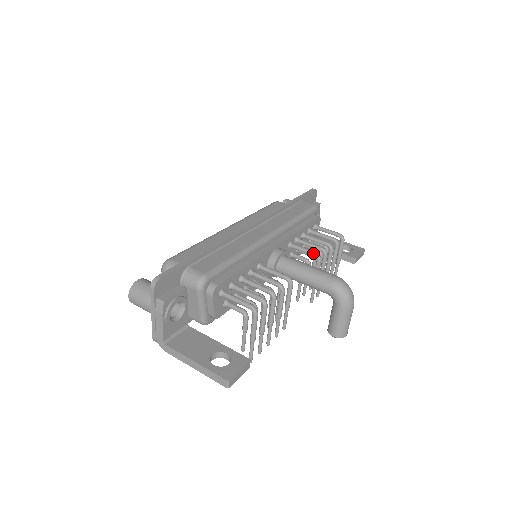
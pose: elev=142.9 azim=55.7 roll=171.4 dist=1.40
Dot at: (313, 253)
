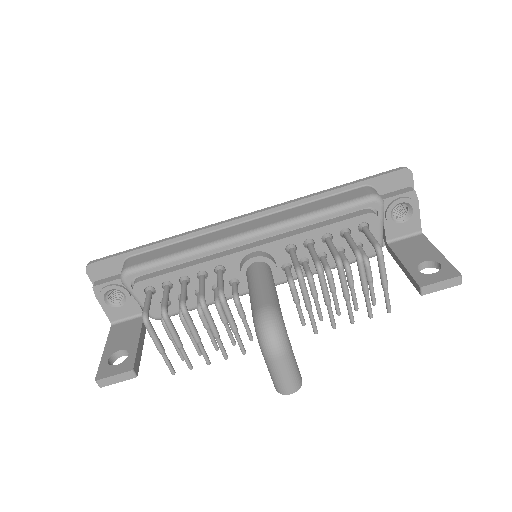
Dot at: (294, 266)
